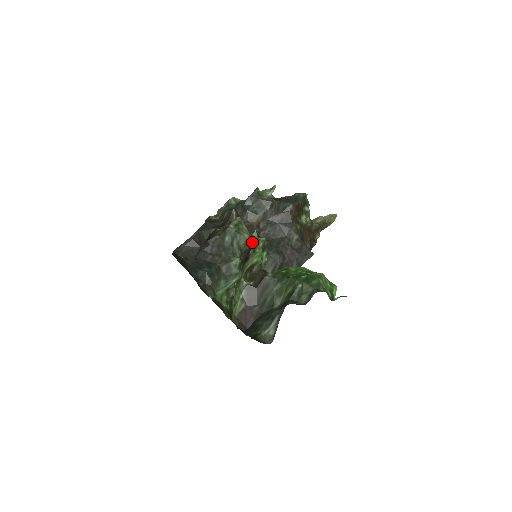
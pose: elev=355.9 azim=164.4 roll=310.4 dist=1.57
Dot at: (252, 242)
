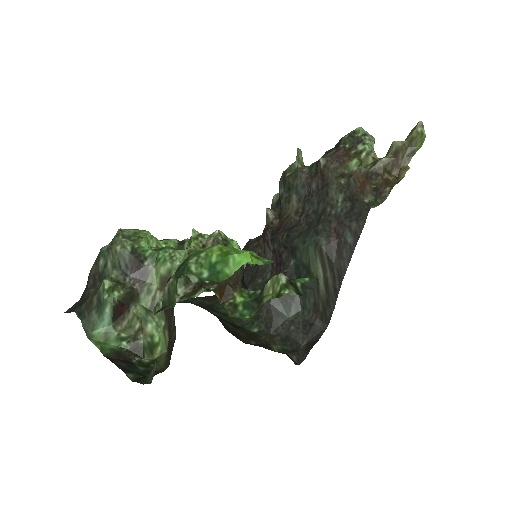
Dot at: (144, 250)
